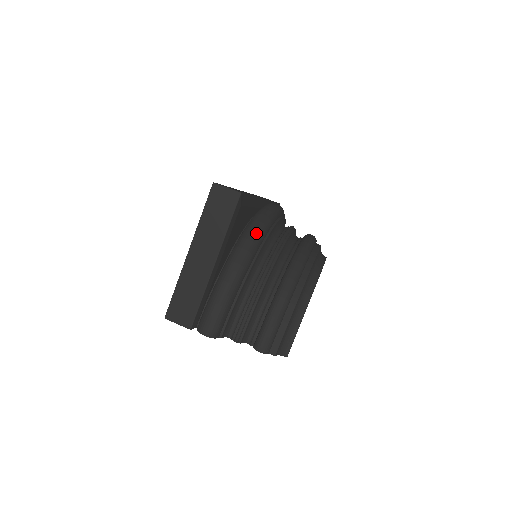
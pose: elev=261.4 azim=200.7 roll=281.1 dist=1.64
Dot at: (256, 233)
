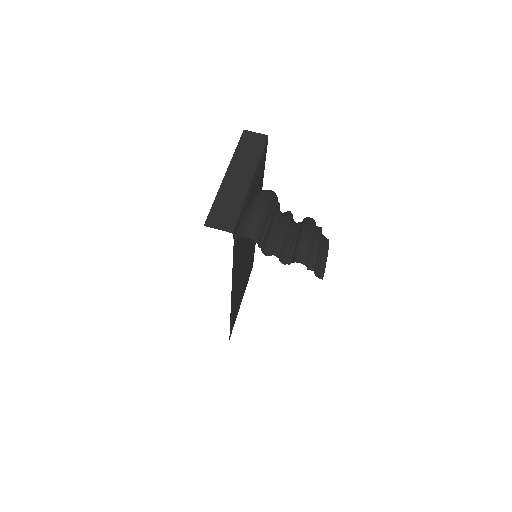
Dot at: (273, 191)
